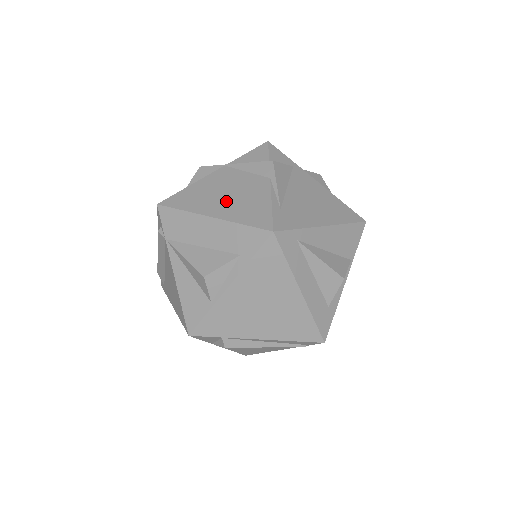
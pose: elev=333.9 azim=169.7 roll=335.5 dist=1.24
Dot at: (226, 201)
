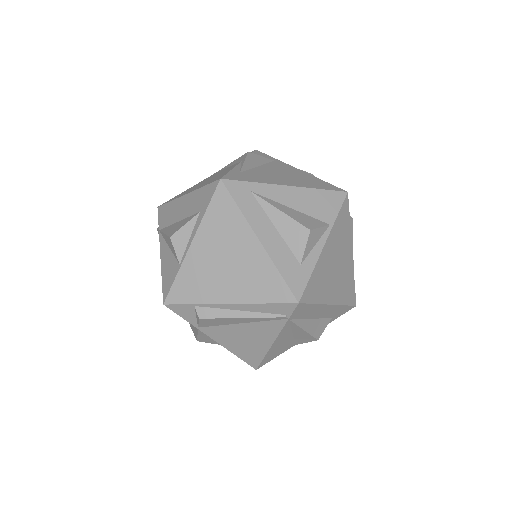
Dot at: occluded
